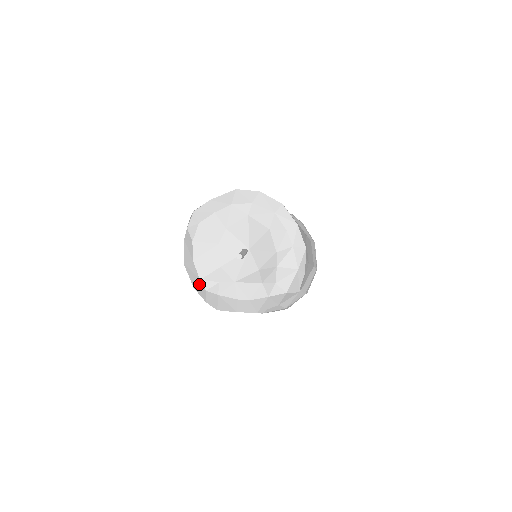
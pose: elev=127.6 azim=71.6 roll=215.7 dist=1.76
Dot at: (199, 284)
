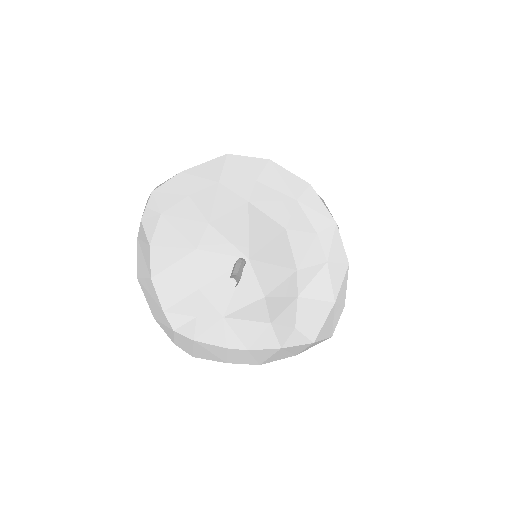
Dot at: (162, 317)
